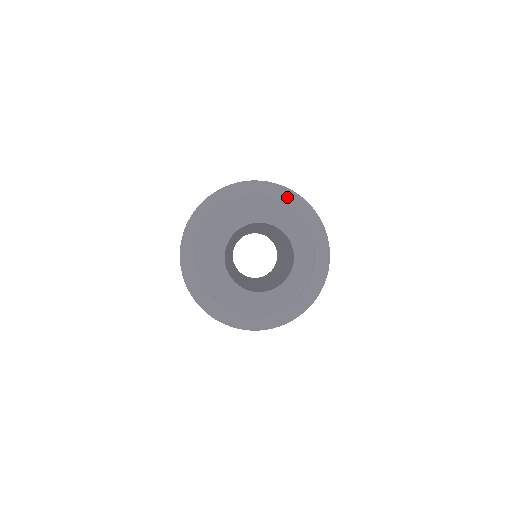
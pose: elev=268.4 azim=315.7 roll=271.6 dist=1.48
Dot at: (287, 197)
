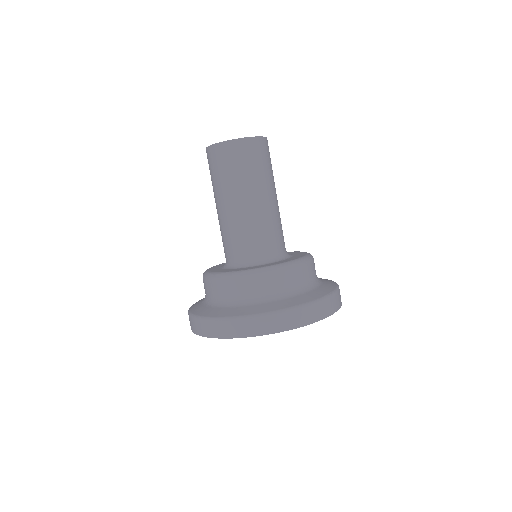
Dot at: occluded
